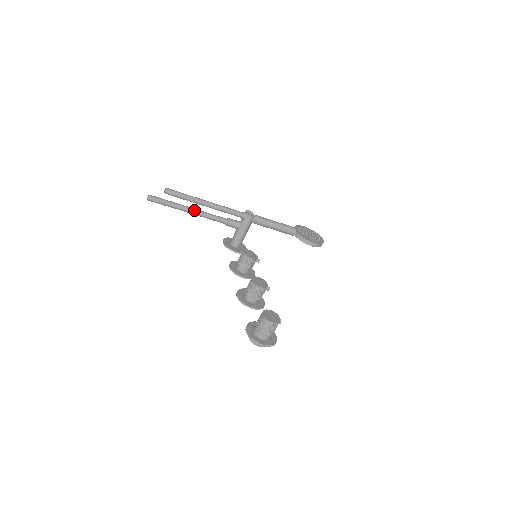
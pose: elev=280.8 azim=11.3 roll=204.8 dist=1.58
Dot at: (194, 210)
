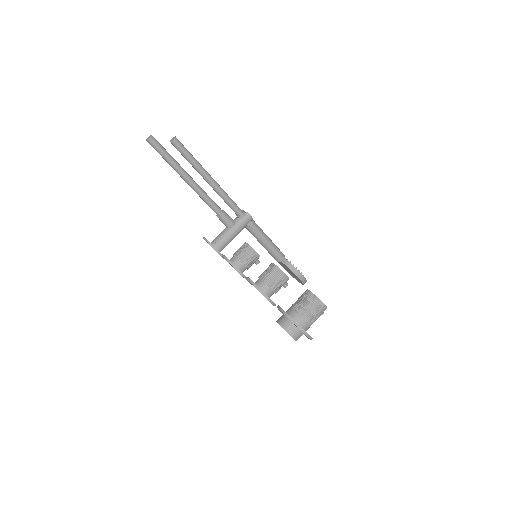
Dot at: (193, 180)
